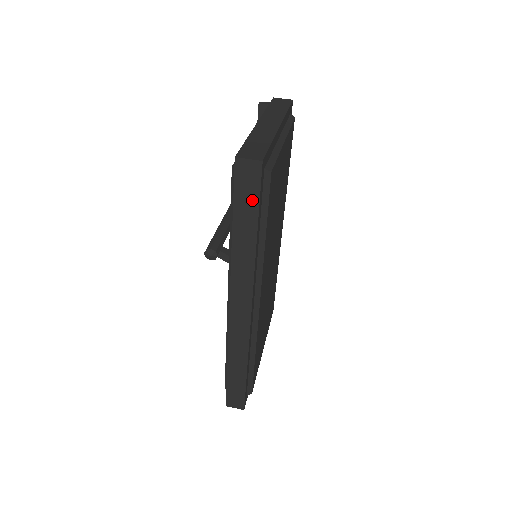
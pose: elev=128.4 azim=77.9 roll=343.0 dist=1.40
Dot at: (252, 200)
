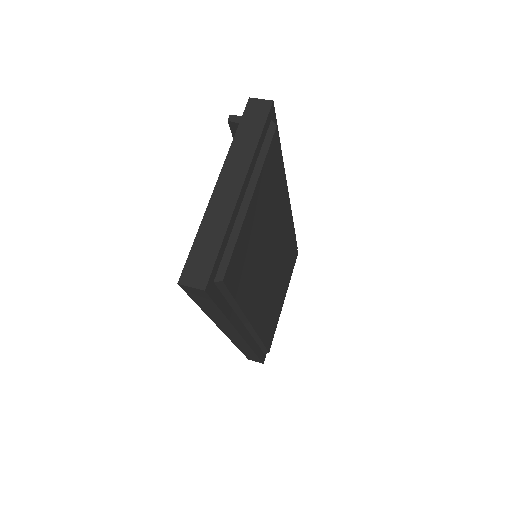
Dot at: (209, 303)
